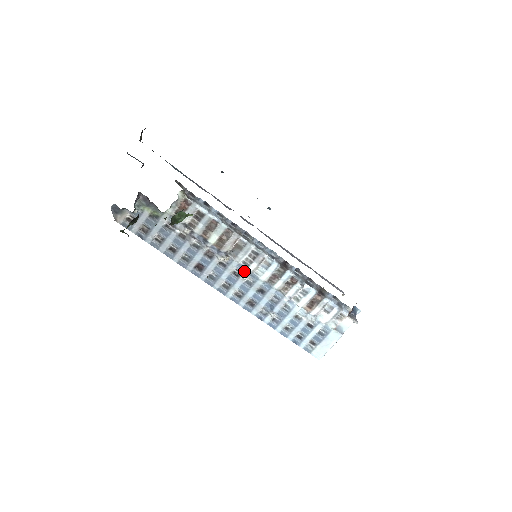
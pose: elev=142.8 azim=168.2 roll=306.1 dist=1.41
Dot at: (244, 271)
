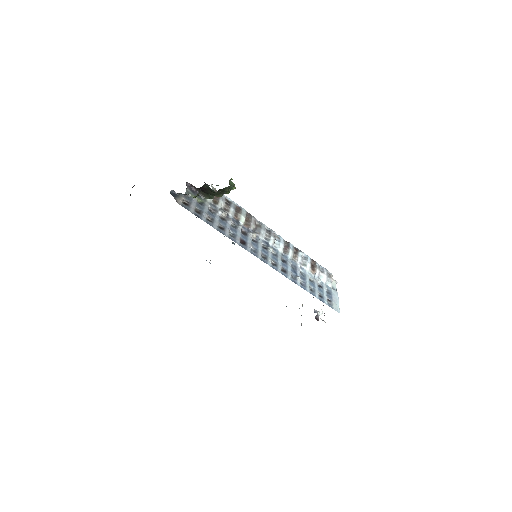
Dot at: (268, 245)
